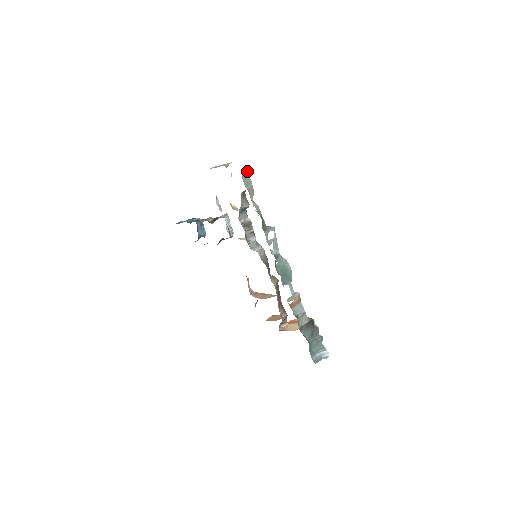
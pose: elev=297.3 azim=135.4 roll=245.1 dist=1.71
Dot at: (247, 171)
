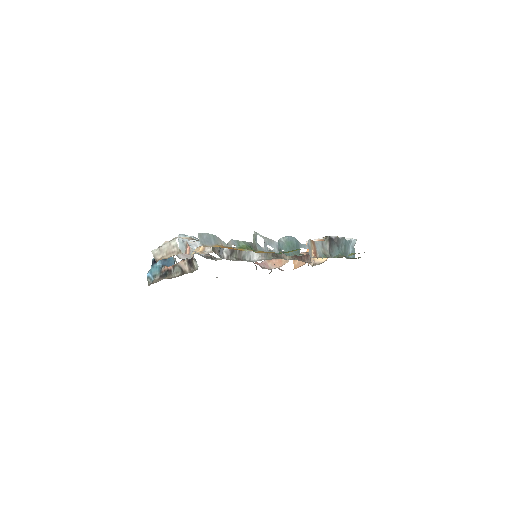
Dot at: occluded
